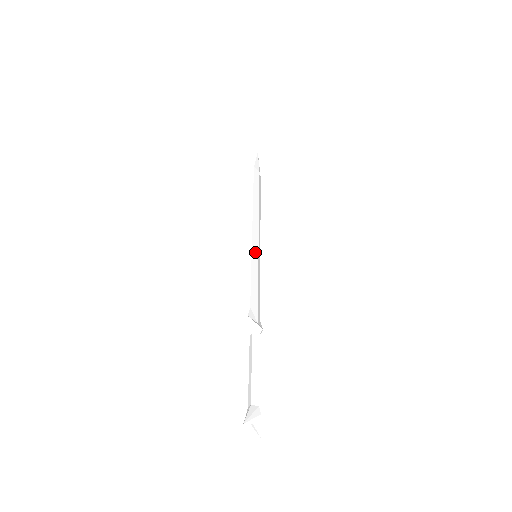
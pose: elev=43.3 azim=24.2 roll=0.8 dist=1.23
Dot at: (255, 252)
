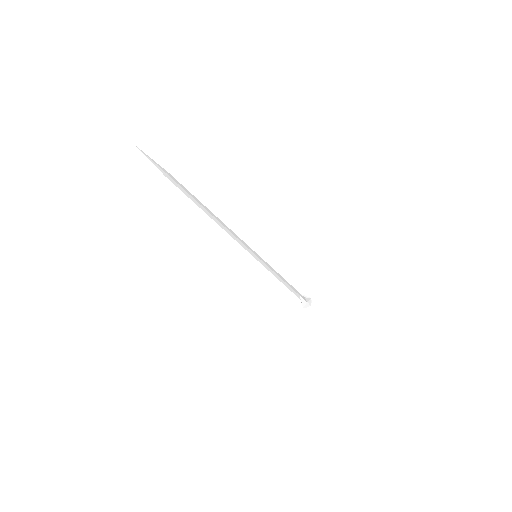
Dot at: (257, 256)
